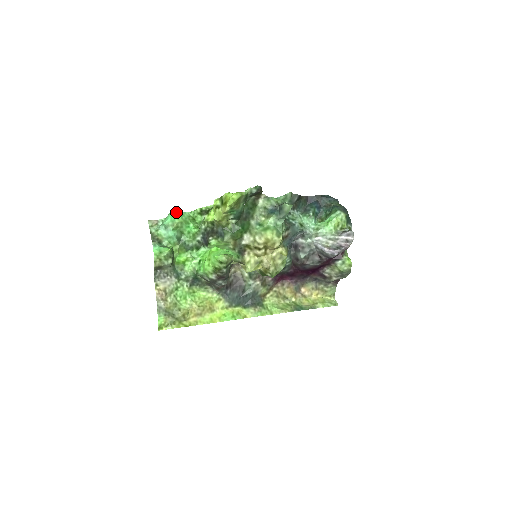
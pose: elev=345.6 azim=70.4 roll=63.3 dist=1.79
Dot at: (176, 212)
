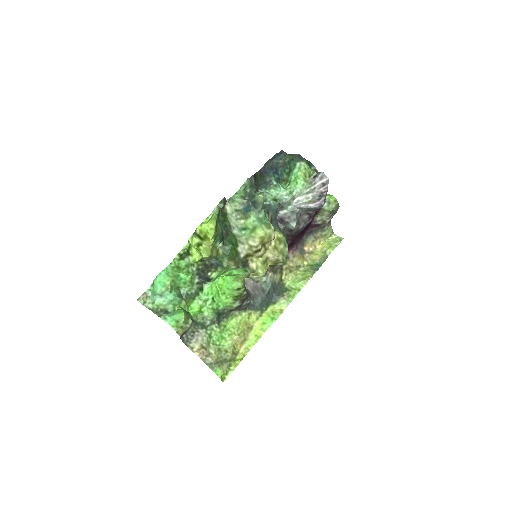
Dot at: (159, 275)
